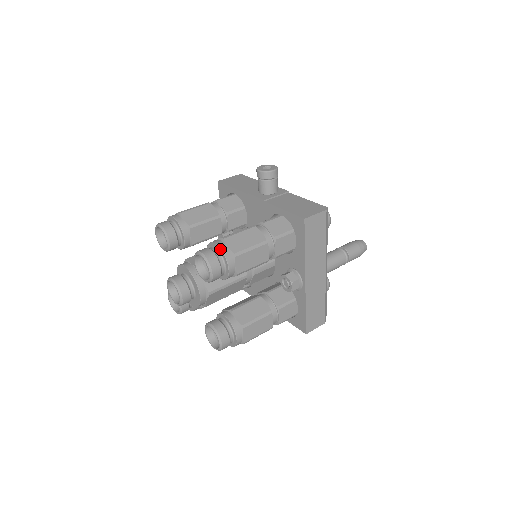
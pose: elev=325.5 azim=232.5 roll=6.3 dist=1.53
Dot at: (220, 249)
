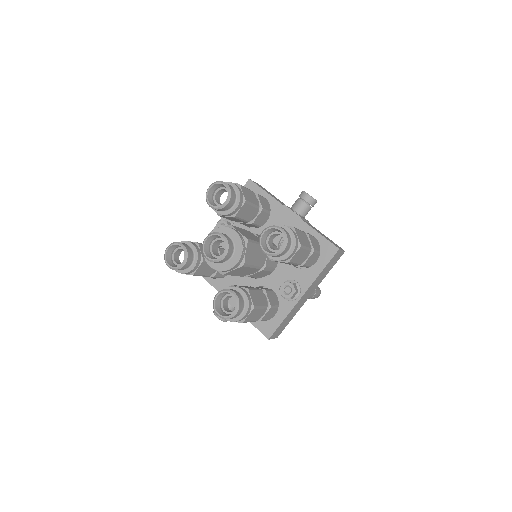
Dot at: (294, 235)
